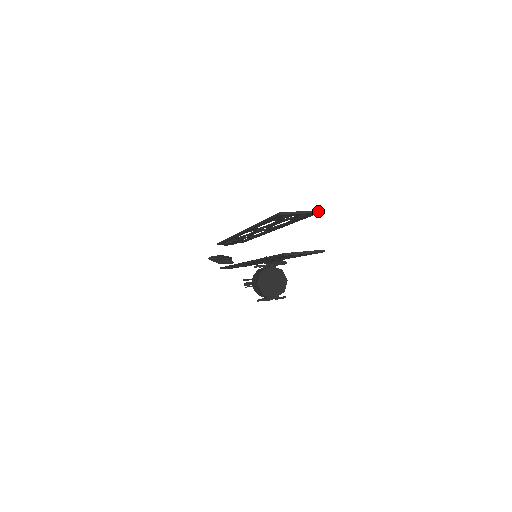
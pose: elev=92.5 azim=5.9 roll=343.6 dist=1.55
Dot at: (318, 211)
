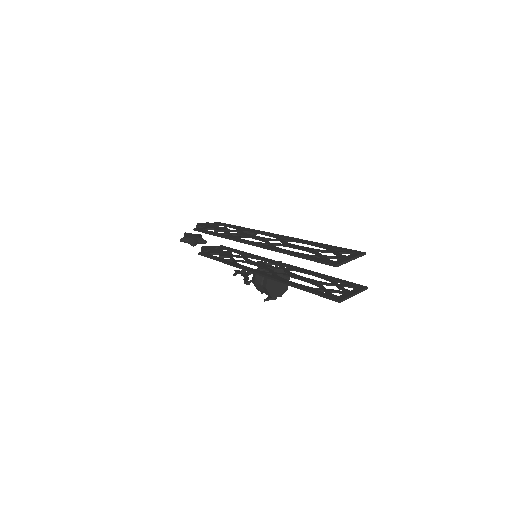
Dot at: (364, 254)
